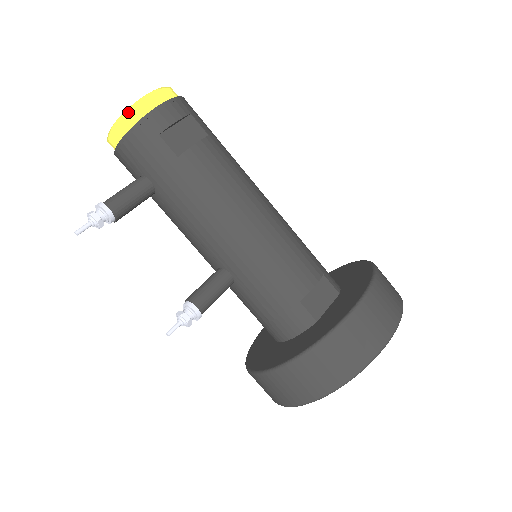
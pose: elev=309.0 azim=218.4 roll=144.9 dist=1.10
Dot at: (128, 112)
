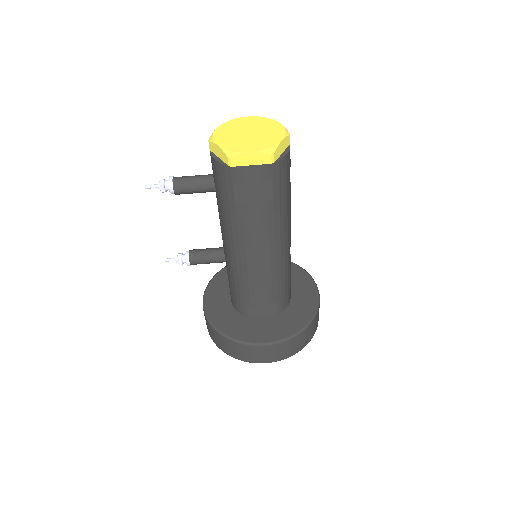
Dot at: (225, 154)
